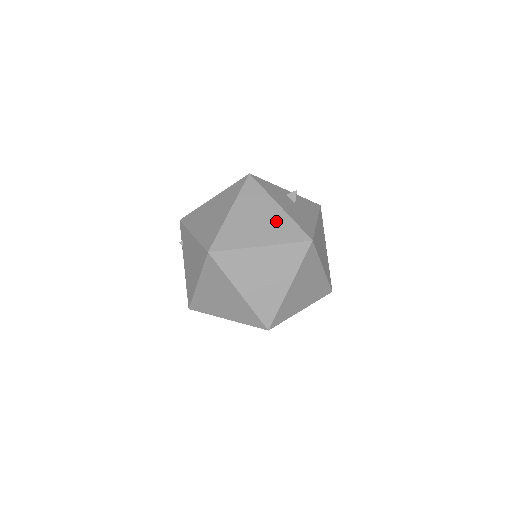
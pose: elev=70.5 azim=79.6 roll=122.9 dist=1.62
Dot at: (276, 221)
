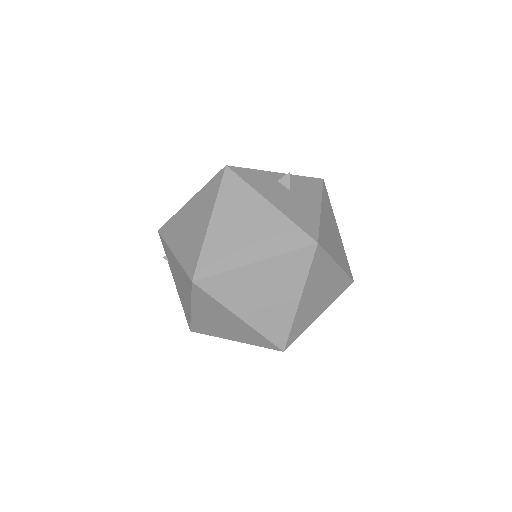
Dot at: (268, 225)
